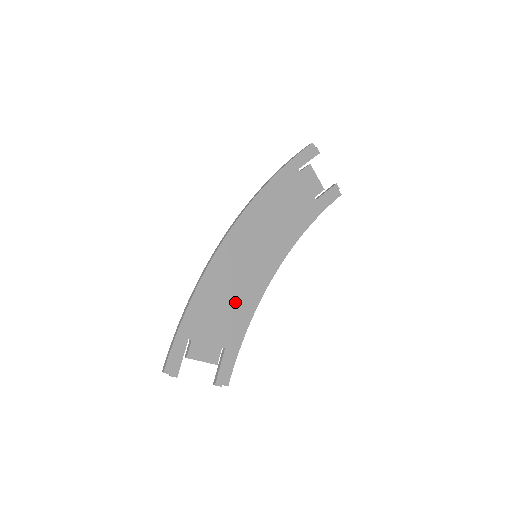
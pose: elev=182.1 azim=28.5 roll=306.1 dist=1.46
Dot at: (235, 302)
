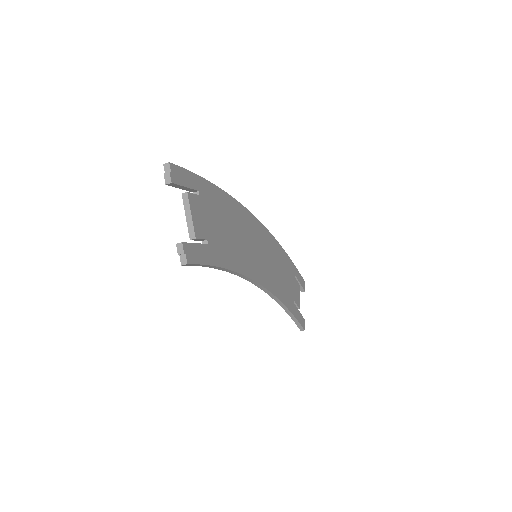
Dot at: (233, 243)
